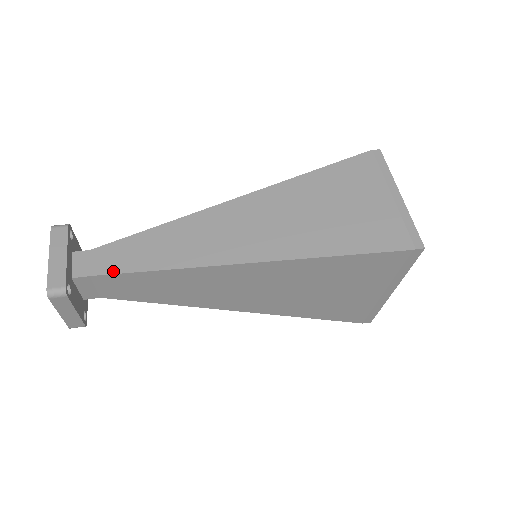
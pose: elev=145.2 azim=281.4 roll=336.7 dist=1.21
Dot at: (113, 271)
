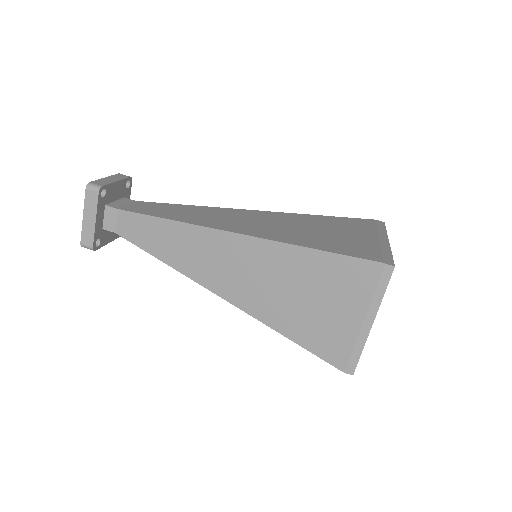
Dot at: (131, 240)
